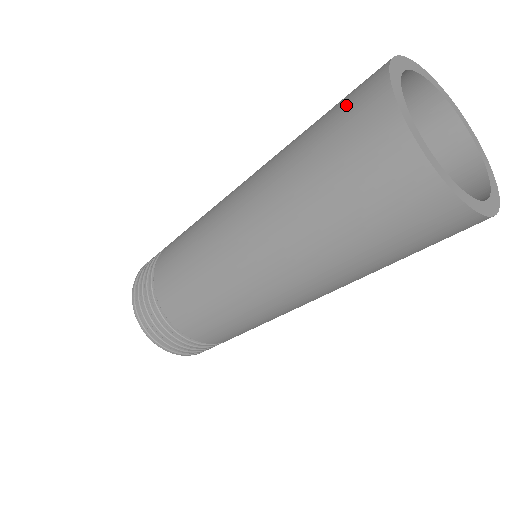
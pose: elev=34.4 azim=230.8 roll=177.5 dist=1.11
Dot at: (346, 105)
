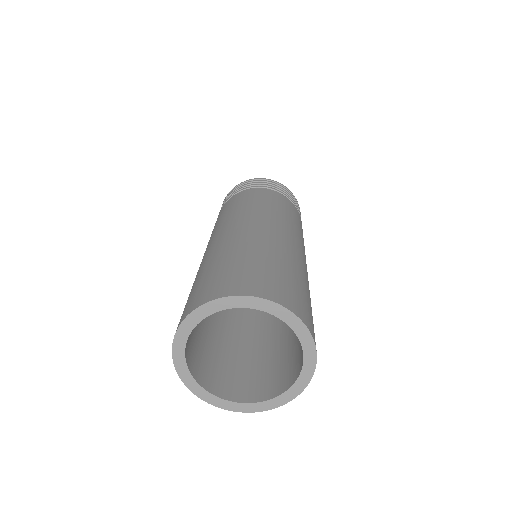
Dot at: occluded
